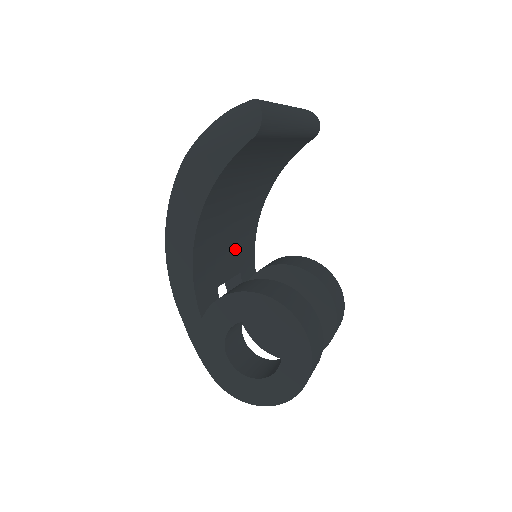
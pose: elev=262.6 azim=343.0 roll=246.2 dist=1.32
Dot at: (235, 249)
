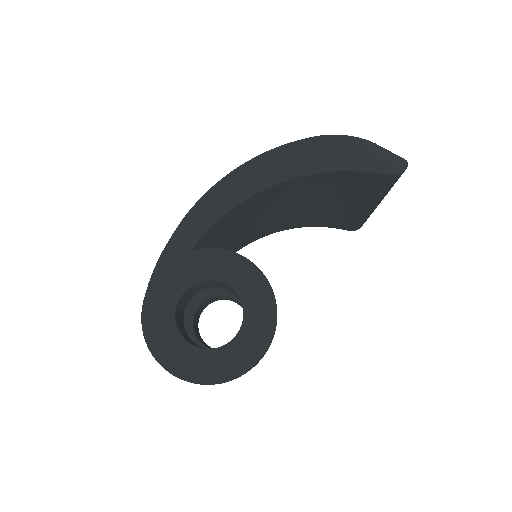
Dot at: (237, 237)
